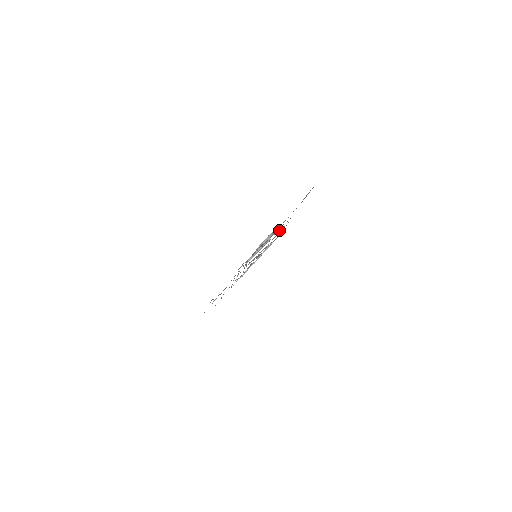
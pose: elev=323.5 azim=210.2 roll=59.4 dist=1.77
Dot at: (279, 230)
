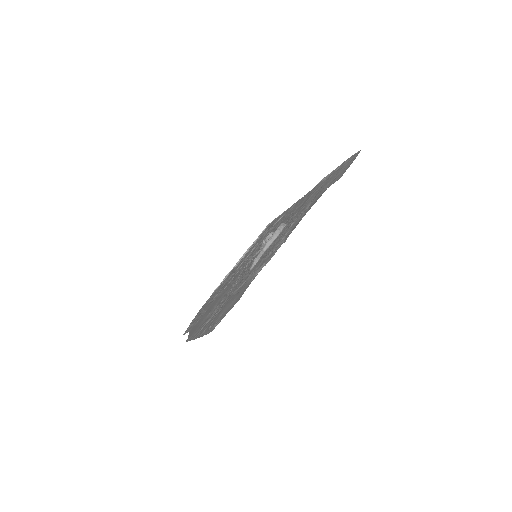
Dot at: (281, 221)
